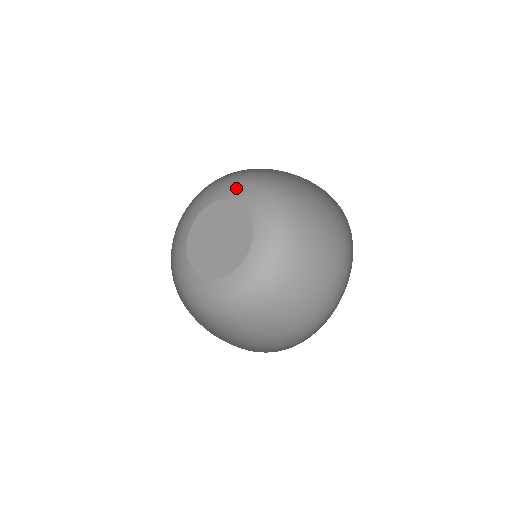
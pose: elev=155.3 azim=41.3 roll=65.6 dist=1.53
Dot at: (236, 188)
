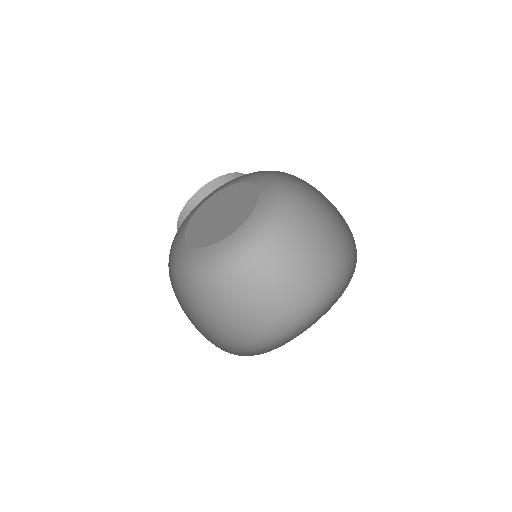
Dot at: (240, 177)
